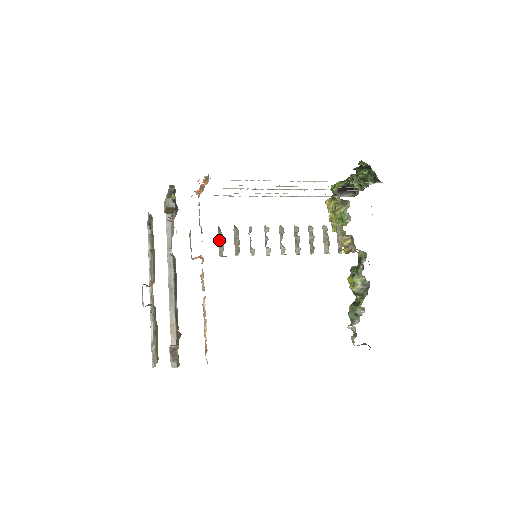
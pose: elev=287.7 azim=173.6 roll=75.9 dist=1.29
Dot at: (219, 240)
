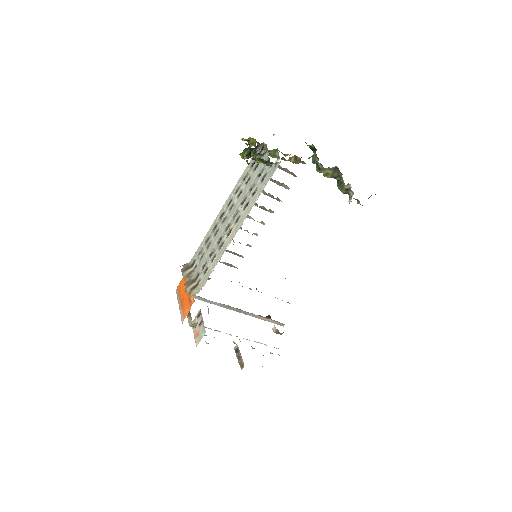
Dot at: (225, 264)
